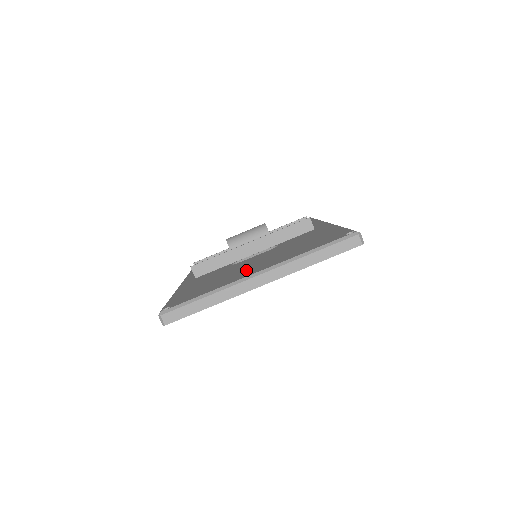
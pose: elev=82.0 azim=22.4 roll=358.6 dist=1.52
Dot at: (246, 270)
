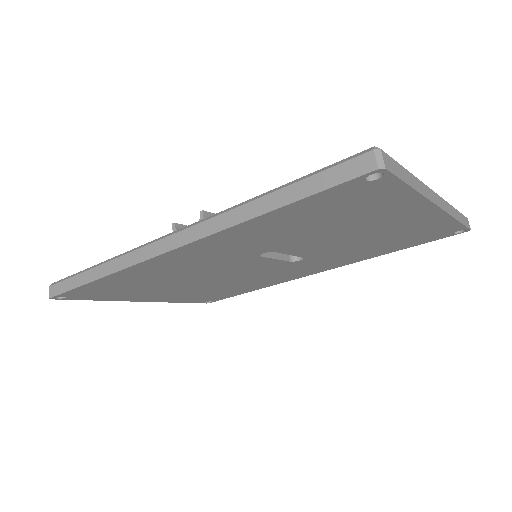
Dot at: occluded
